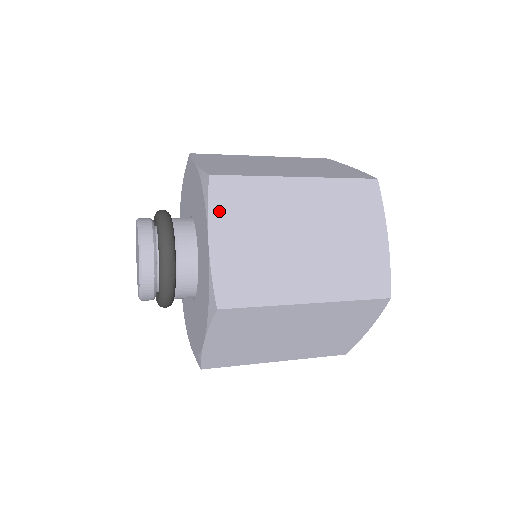
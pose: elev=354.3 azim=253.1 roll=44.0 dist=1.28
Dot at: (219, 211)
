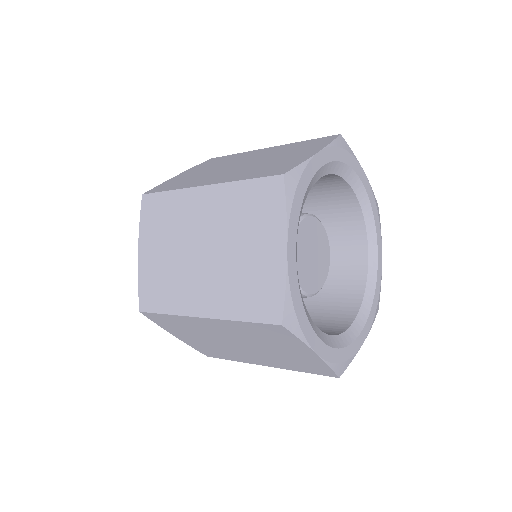
Dot at: (146, 226)
